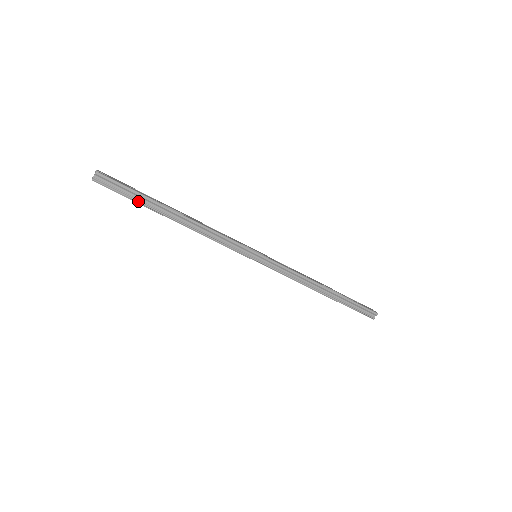
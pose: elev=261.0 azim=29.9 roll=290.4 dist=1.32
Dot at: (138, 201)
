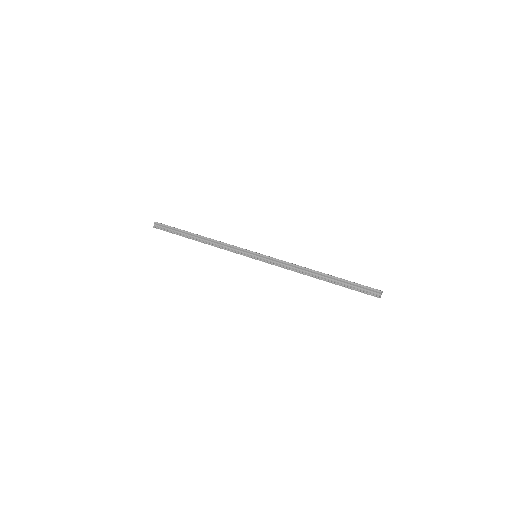
Dot at: (176, 233)
